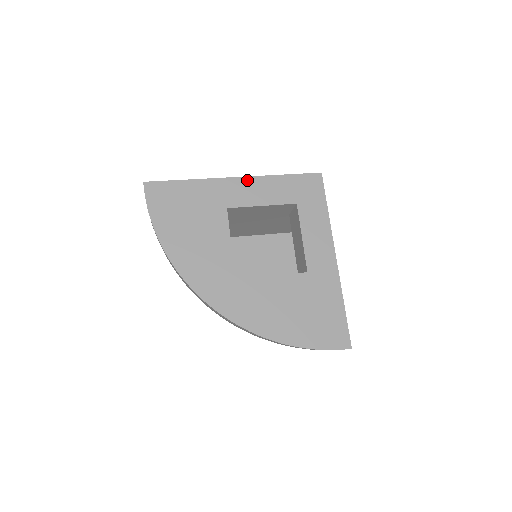
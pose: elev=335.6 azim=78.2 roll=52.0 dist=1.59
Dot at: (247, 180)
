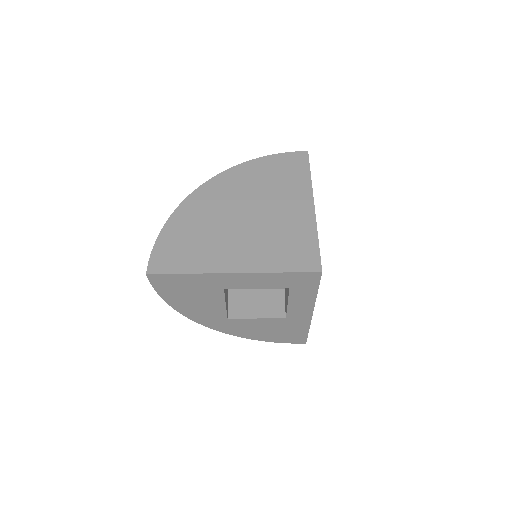
Dot at: (245, 275)
